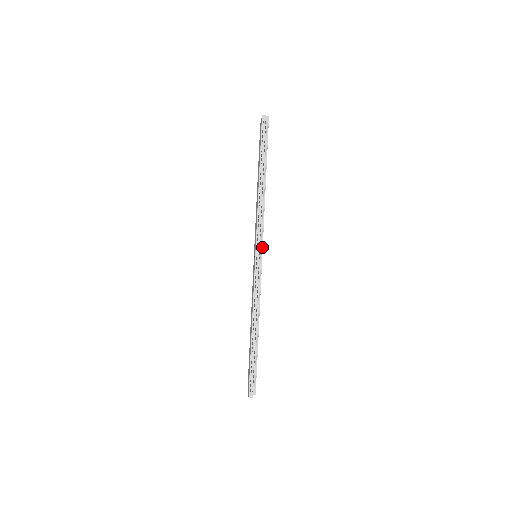
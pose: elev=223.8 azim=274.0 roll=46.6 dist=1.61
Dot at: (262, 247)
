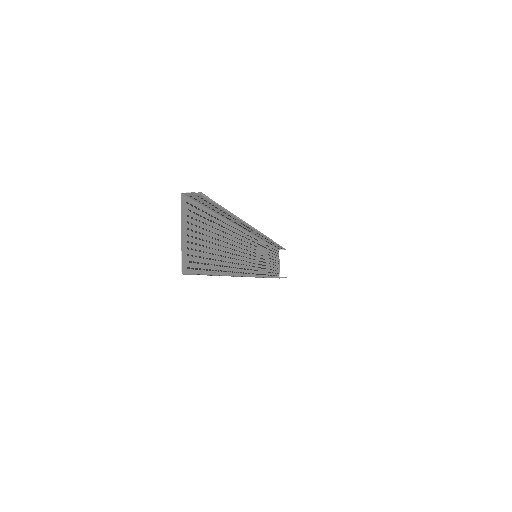
Dot at: occluded
